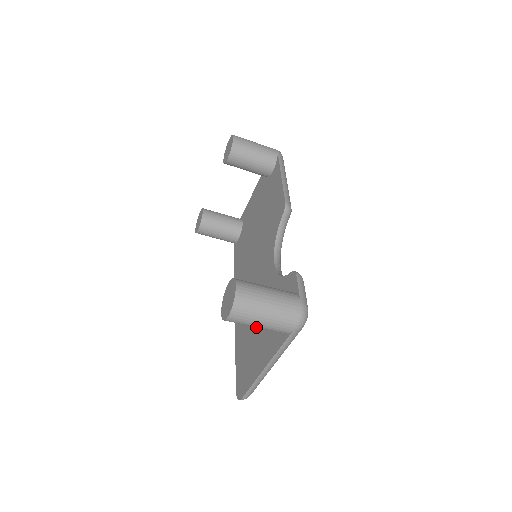
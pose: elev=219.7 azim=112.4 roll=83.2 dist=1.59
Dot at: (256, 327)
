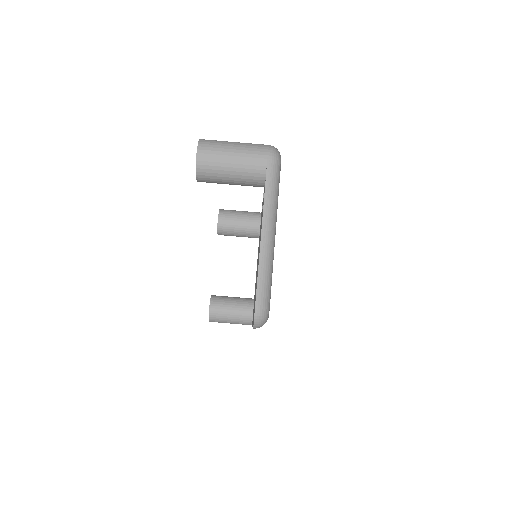
Dot at: (258, 259)
